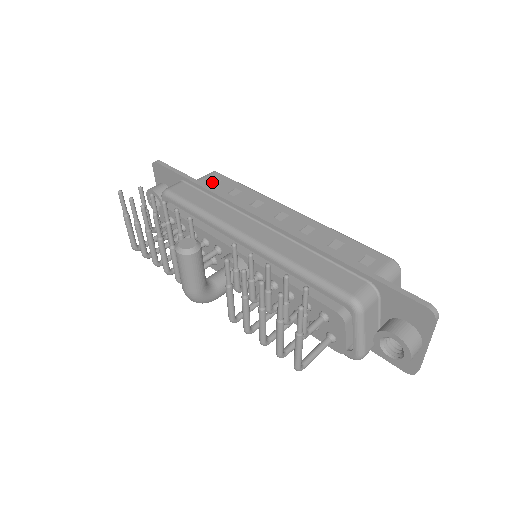
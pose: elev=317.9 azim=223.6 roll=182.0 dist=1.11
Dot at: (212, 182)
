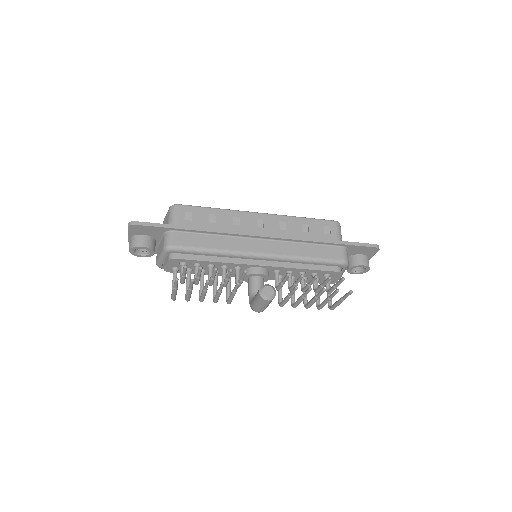
Dot at: (187, 217)
